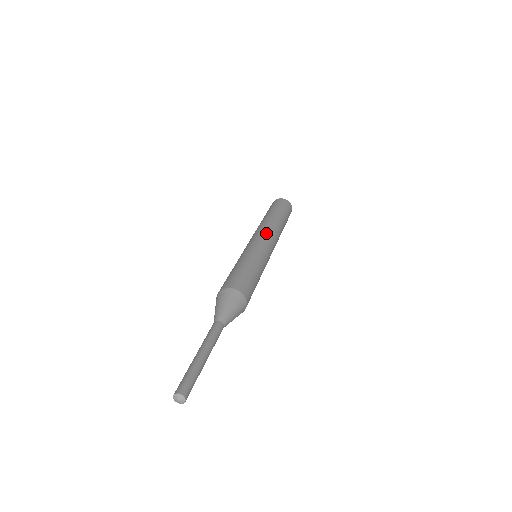
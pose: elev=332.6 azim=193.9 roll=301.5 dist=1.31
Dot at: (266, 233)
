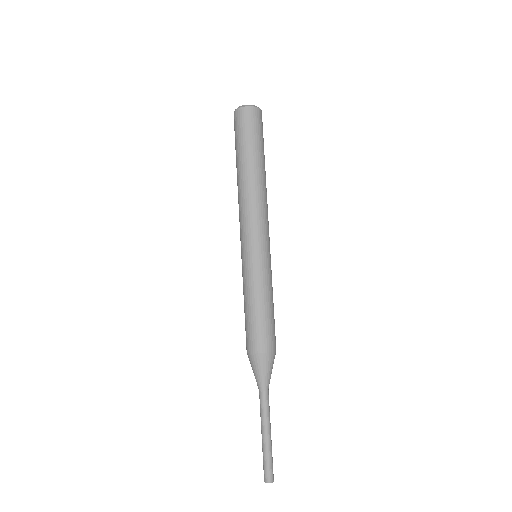
Dot at: (261, 222)
